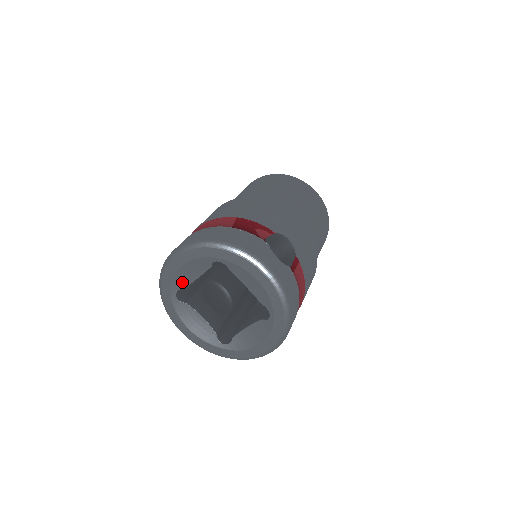
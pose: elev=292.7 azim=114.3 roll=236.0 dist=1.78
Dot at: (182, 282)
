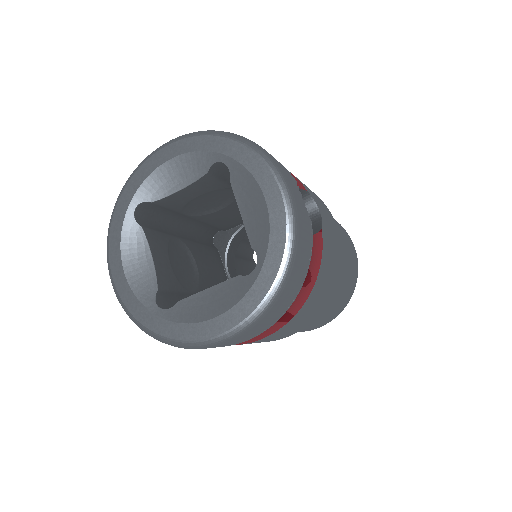
Dot at: (155, 190)
